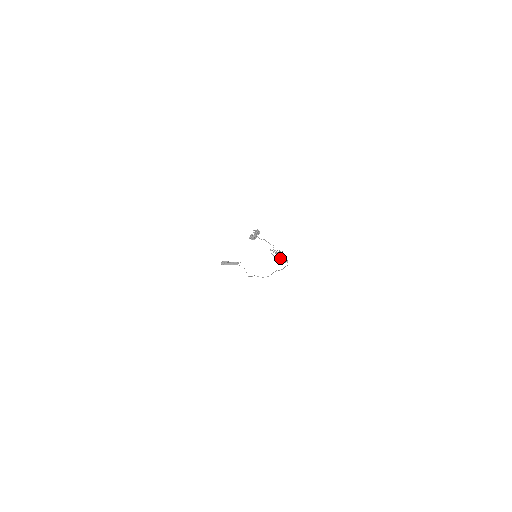
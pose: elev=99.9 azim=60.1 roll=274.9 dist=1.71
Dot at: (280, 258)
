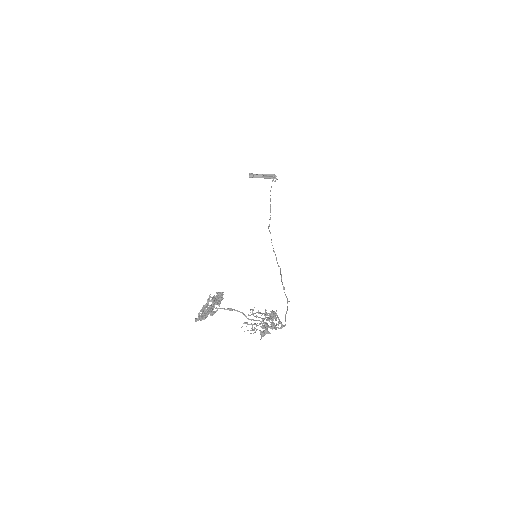
Dot at: (262, 334)
